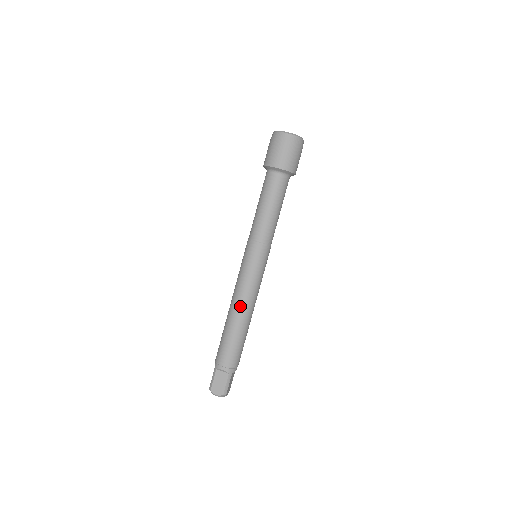
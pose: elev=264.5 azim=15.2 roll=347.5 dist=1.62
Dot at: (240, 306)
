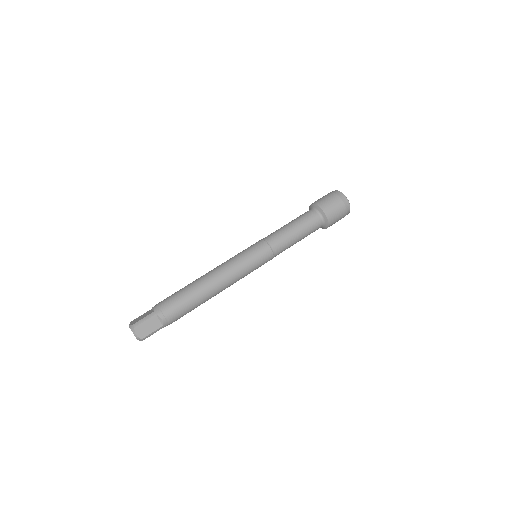
Dot at: (211, 271)
